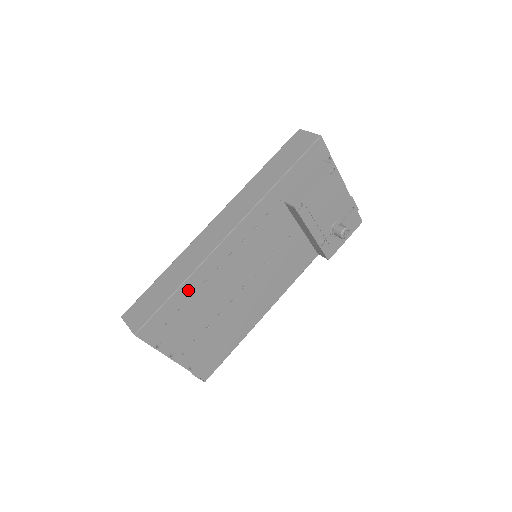
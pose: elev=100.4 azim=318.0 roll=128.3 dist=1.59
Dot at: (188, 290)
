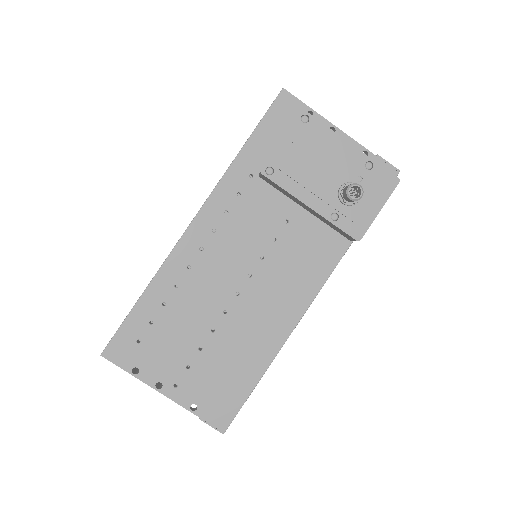
Dot at: (155, 298)
